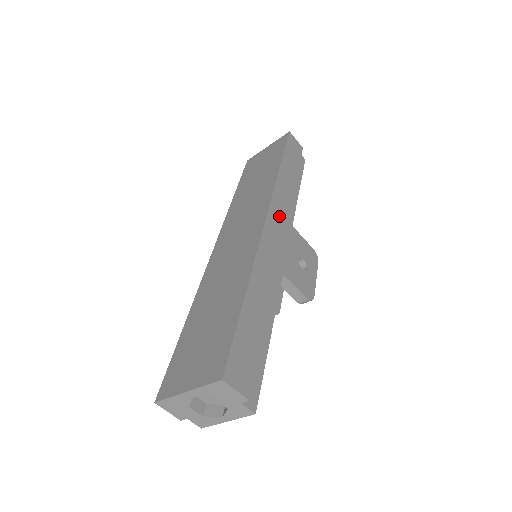
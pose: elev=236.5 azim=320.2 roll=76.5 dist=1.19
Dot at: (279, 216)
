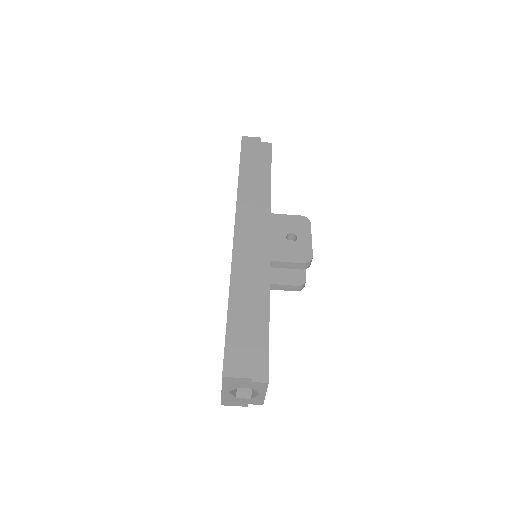
Dot at: (248, 219)
